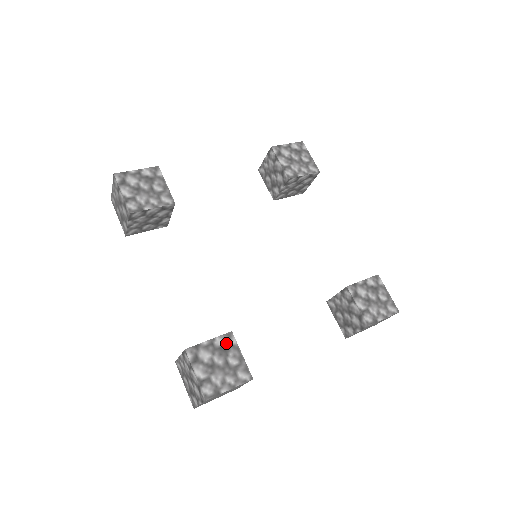
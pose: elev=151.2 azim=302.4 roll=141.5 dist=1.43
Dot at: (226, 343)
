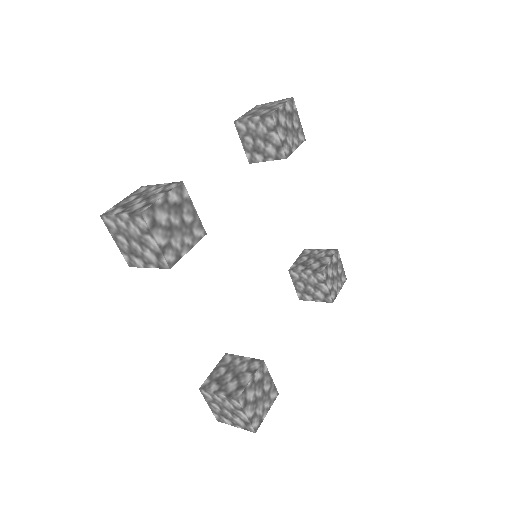
Dot at: (261, 374)
